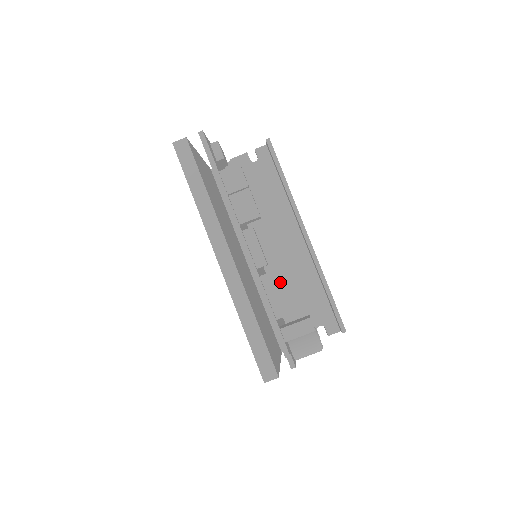
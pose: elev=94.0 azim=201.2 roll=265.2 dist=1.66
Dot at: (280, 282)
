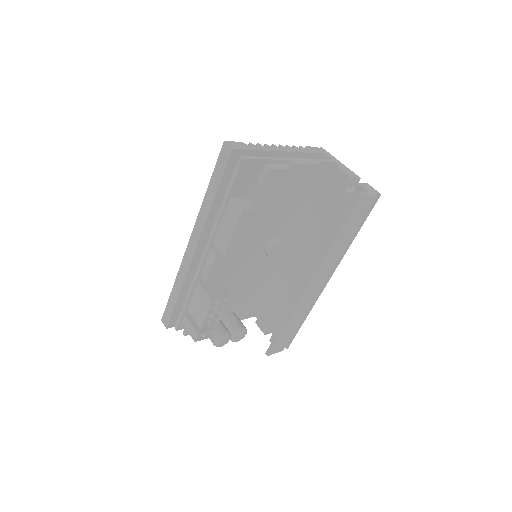
Dot at: (202, 299)
